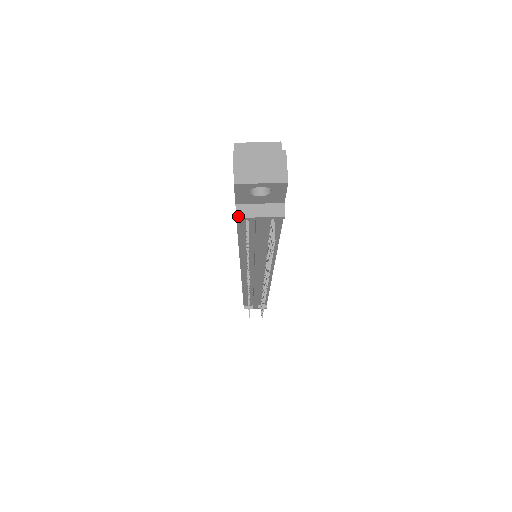
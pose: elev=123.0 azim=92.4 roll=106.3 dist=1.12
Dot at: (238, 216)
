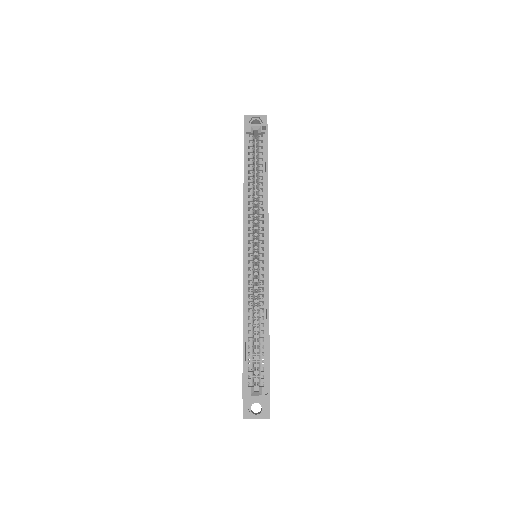
Dot at: occluded
